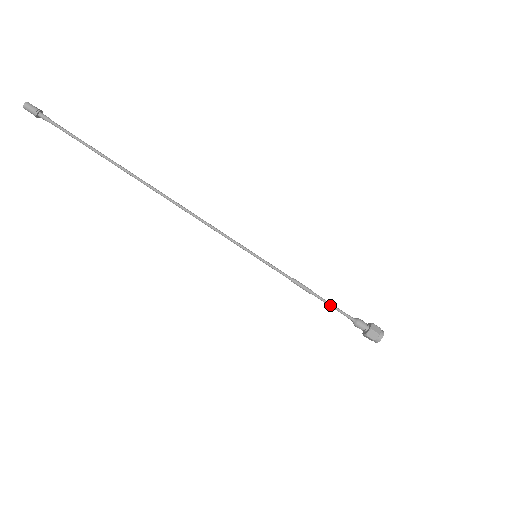
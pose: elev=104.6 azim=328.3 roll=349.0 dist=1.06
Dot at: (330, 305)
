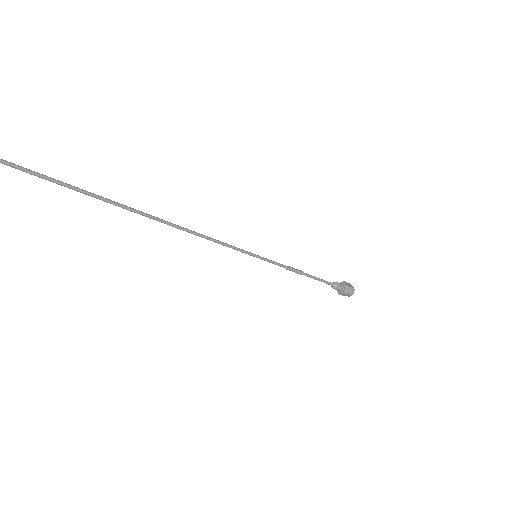
Dot at: (316, 279)
